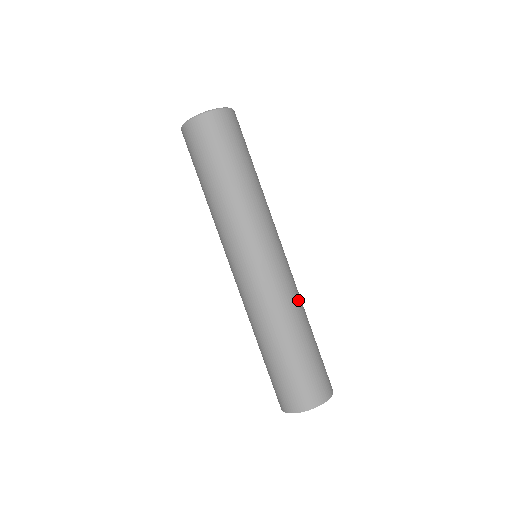
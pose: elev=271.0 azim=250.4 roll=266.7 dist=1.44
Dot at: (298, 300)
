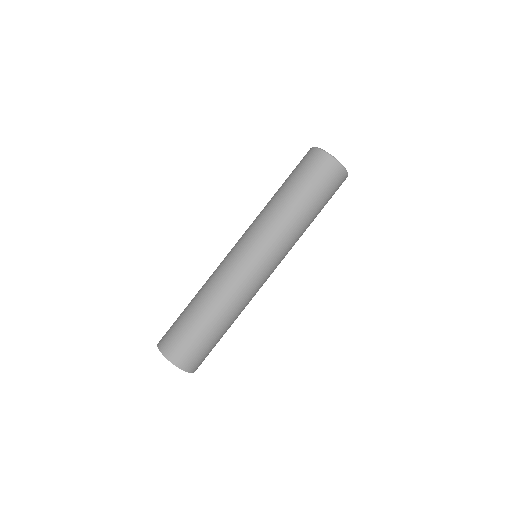
Dot at: (244, 305)
